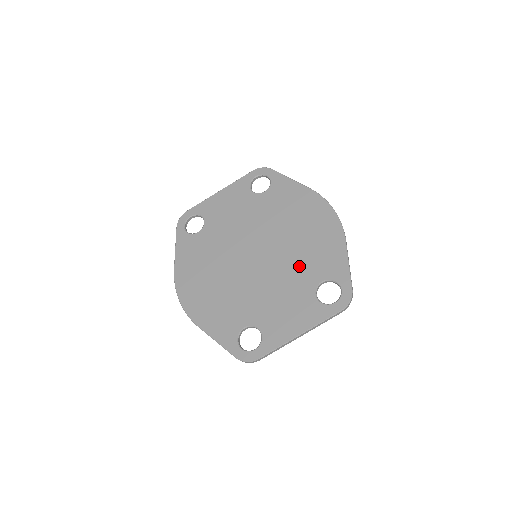
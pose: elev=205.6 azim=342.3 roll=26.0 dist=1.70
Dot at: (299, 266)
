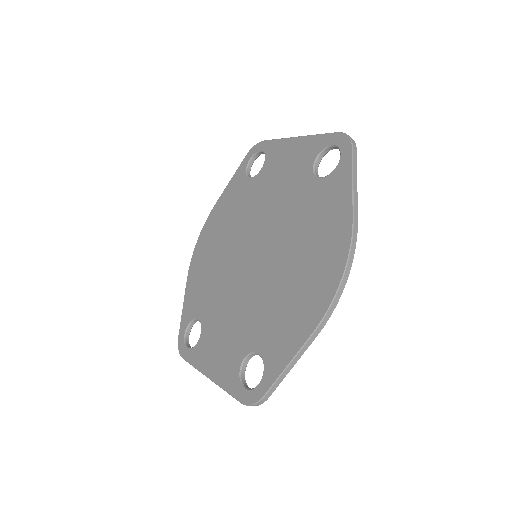
Dot at: (261, 311)
